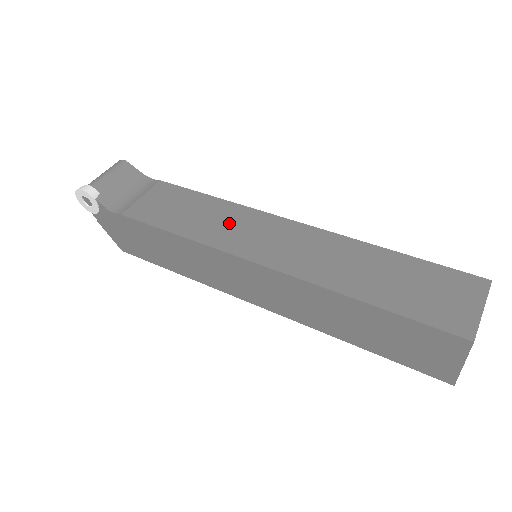
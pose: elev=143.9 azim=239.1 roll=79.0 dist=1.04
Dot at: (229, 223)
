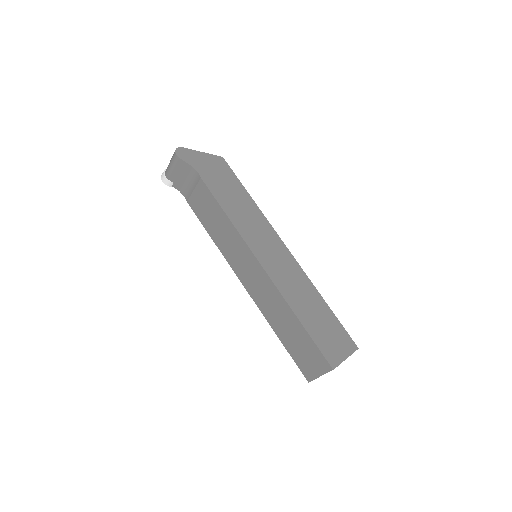
Dot at: (233, 246)
